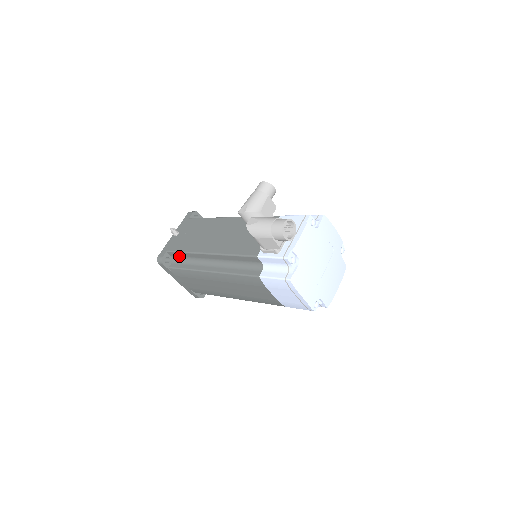
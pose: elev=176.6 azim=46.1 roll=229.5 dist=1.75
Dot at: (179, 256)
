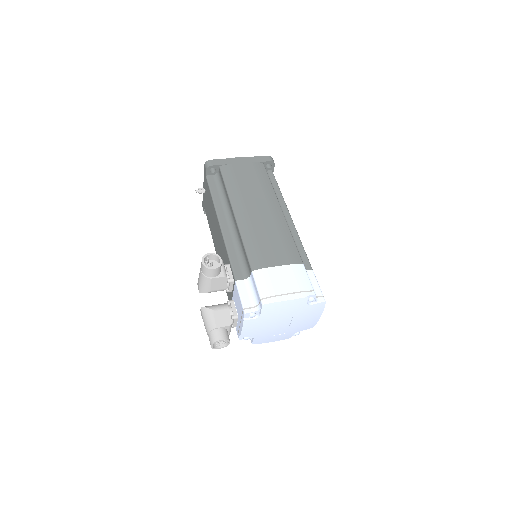
Dot at: occluded
